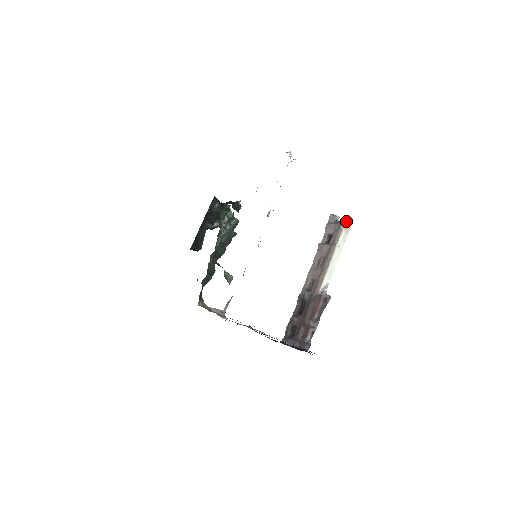
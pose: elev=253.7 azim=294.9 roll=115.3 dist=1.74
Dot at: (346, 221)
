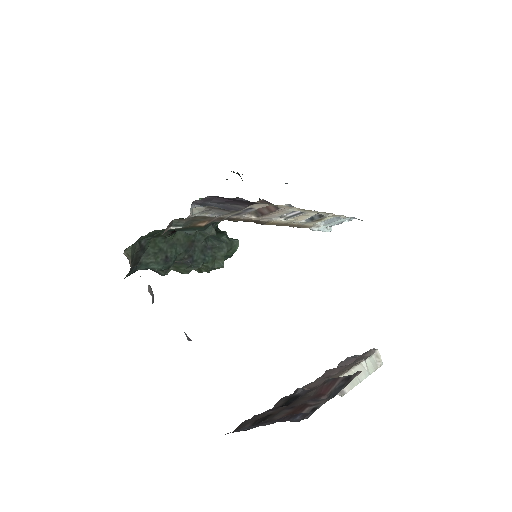
Dot at: occluded
